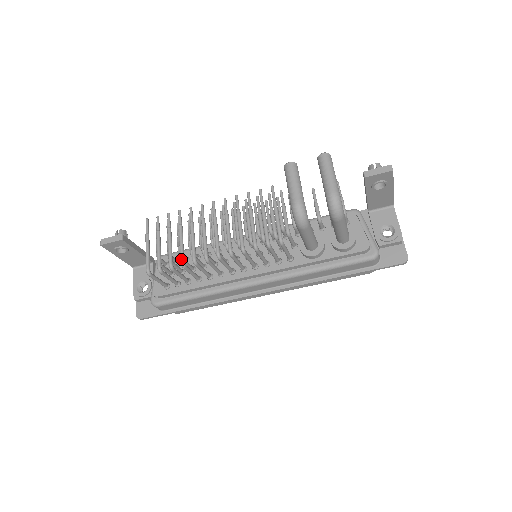
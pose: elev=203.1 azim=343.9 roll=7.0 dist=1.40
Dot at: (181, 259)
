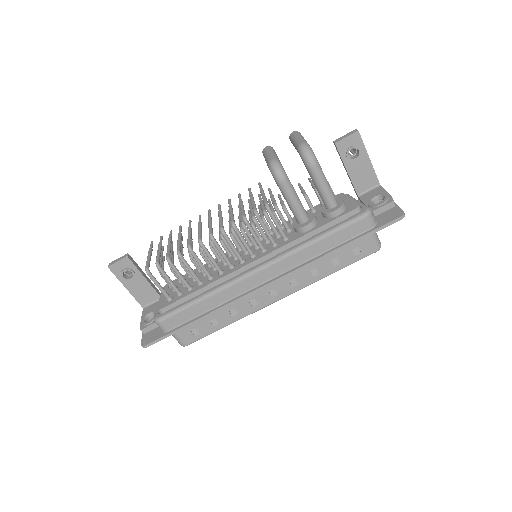
Dot at: (177, 249)
